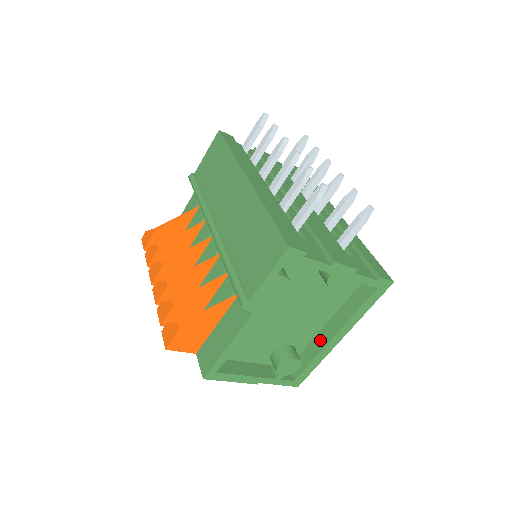
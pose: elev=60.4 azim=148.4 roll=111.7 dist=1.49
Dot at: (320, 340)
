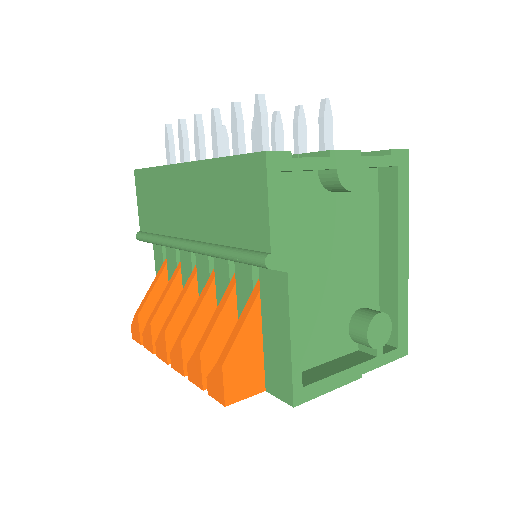
Dot at: (387, 278)
